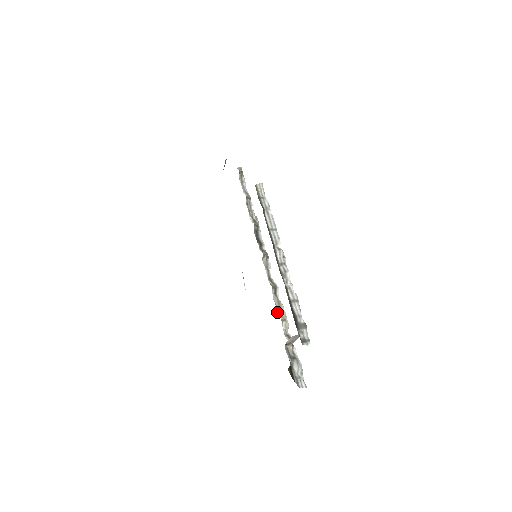
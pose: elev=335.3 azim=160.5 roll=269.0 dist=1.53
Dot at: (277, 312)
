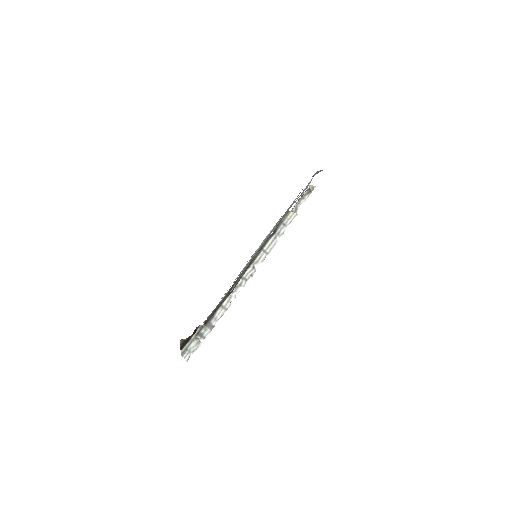
Dot at: occluded
